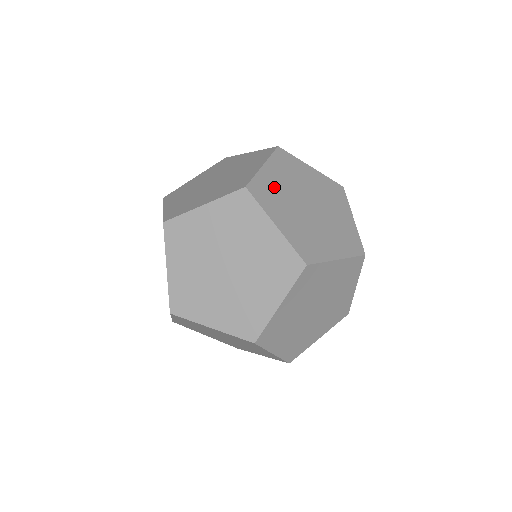
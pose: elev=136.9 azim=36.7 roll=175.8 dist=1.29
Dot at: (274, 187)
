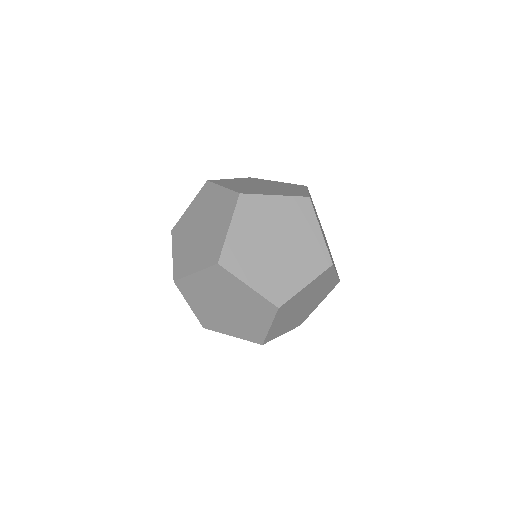
Dot at: (233, 182)
